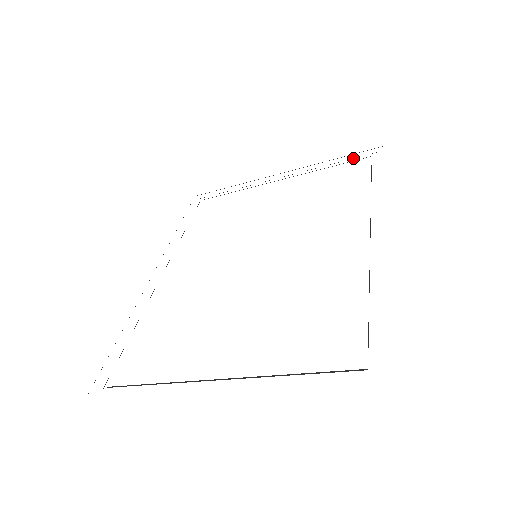
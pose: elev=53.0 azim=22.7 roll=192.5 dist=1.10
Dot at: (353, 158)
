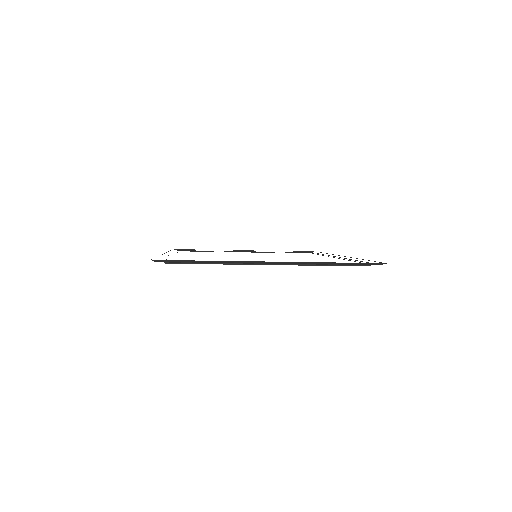
Dot at: (299, 252)
